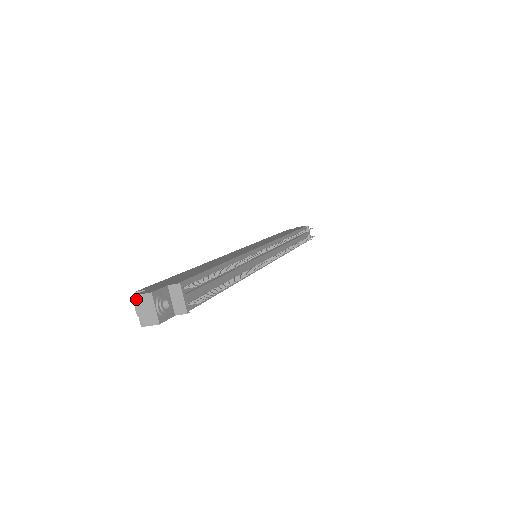
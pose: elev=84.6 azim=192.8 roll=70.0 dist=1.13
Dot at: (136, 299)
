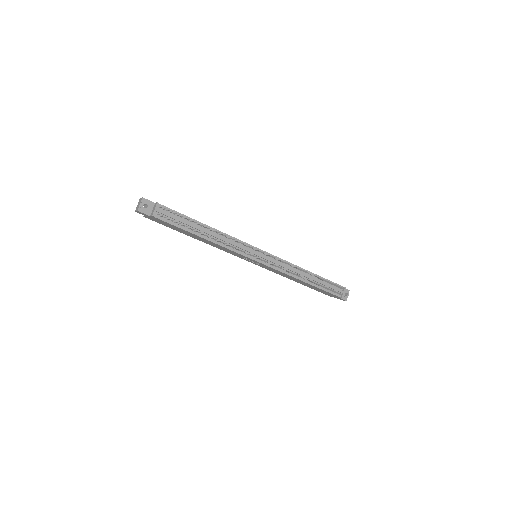
Dot at: (140, 200)
